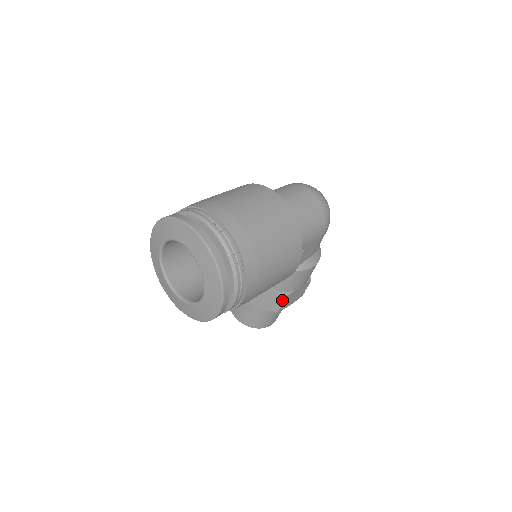
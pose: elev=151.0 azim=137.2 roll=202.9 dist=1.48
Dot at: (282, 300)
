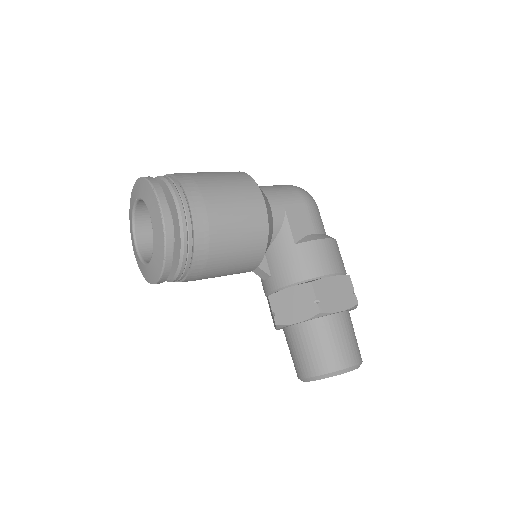
Dot at: (311, 290)
